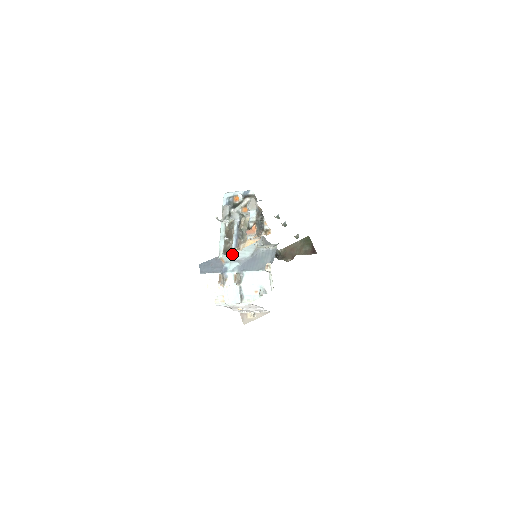
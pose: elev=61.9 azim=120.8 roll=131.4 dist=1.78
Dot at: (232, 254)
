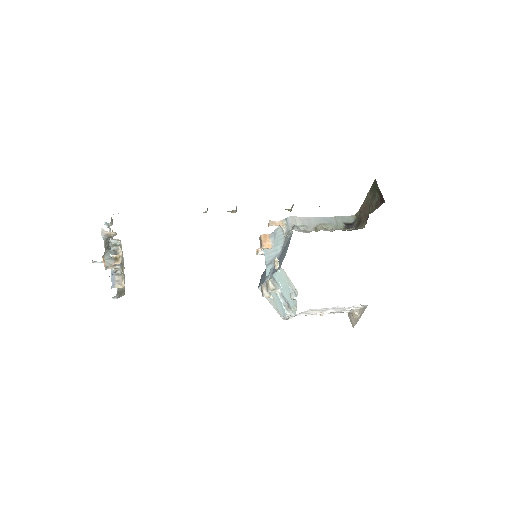
Dot at: (265, 256)
